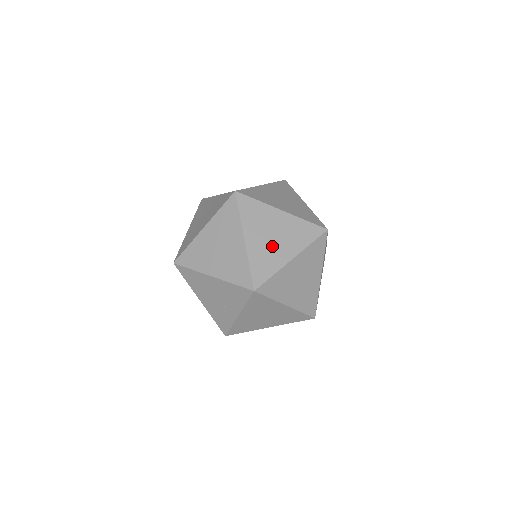
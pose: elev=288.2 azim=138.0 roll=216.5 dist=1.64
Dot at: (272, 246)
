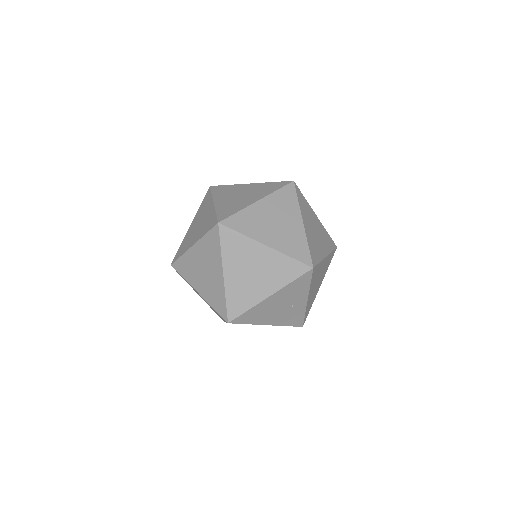
Dot at: (284, 229)
